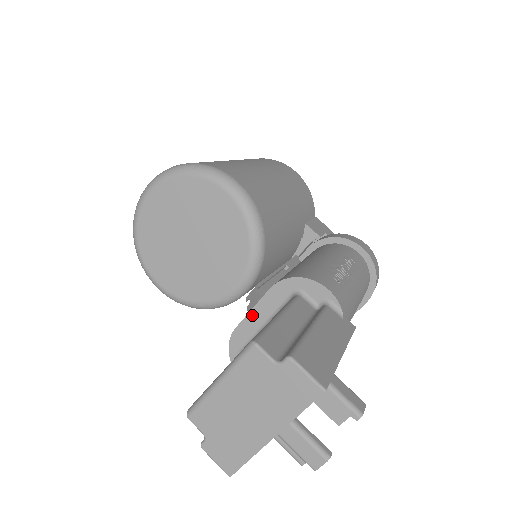
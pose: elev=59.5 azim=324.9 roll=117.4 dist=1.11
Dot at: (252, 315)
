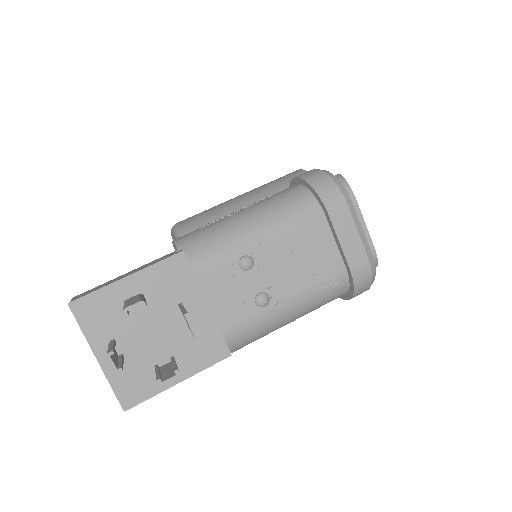
Dot at: occluded
